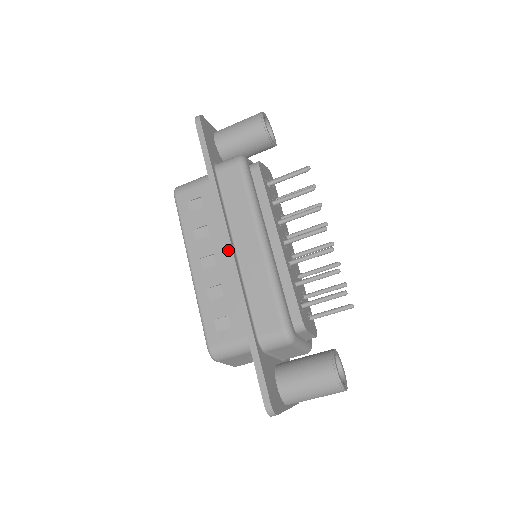
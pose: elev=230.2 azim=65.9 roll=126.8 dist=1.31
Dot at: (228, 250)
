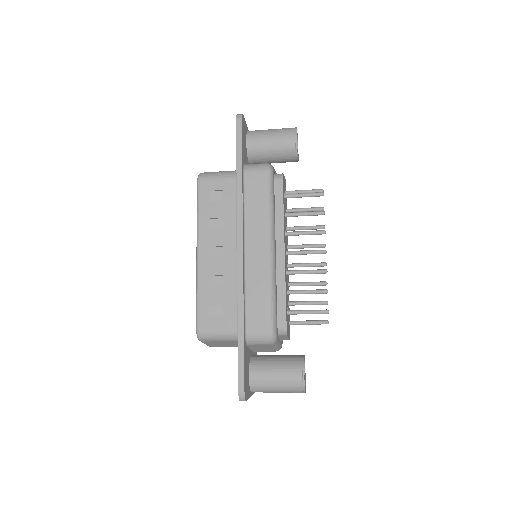
Dot at: (239, 248)
